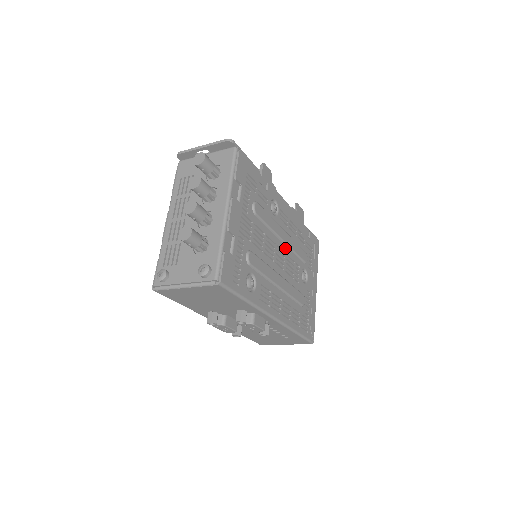
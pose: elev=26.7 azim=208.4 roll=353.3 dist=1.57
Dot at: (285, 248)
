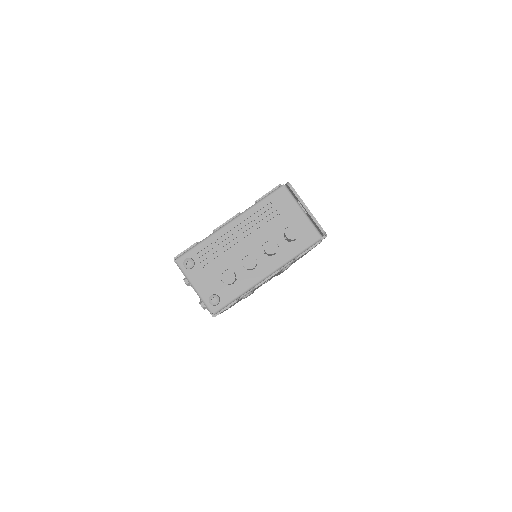
Dot at: occluded
